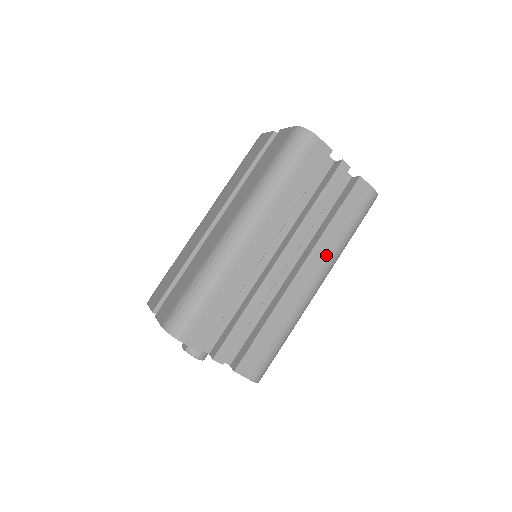
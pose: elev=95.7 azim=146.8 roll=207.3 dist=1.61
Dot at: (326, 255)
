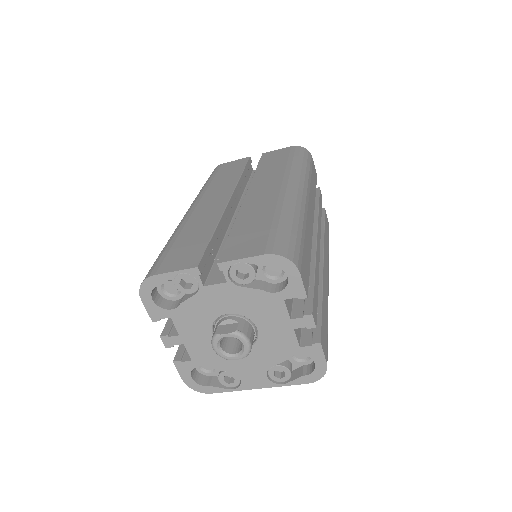
Dot at: (327, 258)
